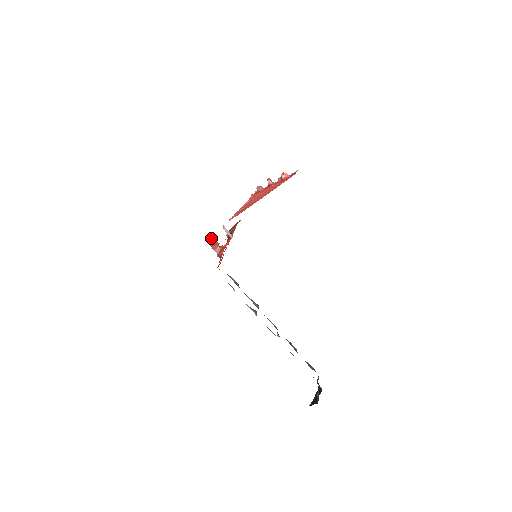
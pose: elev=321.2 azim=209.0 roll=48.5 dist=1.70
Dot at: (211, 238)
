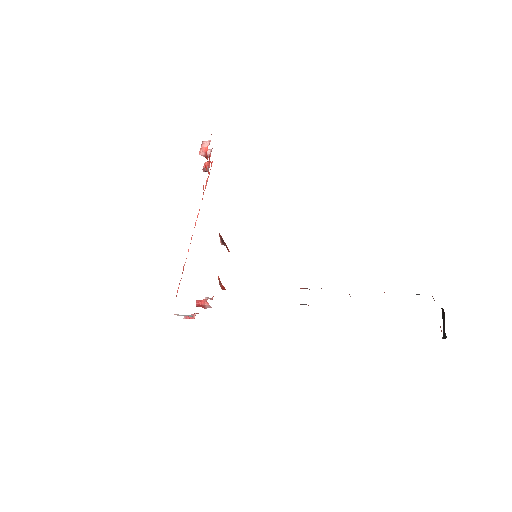
Dot at: (185, 316)
